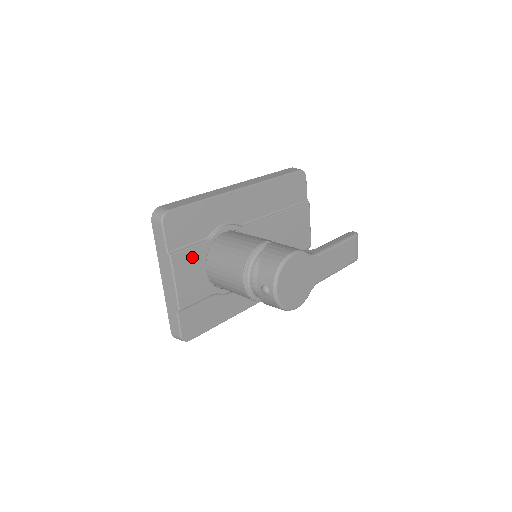
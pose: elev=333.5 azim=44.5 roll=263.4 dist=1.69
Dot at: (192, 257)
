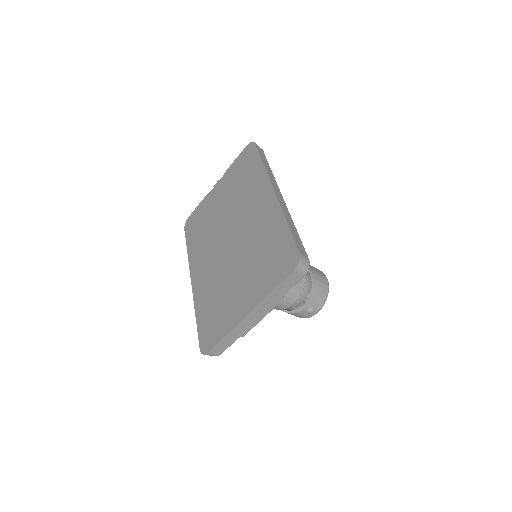
Dot at: occluded
